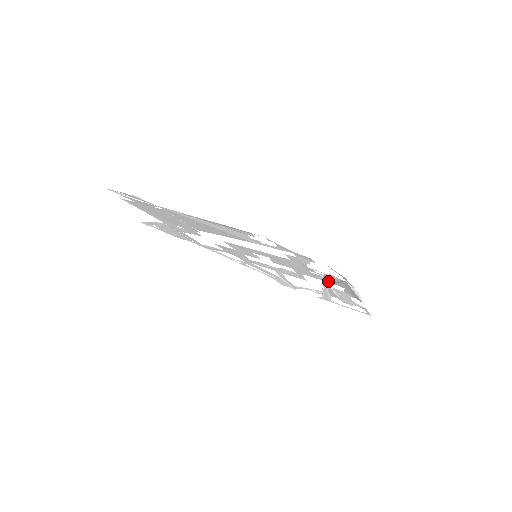
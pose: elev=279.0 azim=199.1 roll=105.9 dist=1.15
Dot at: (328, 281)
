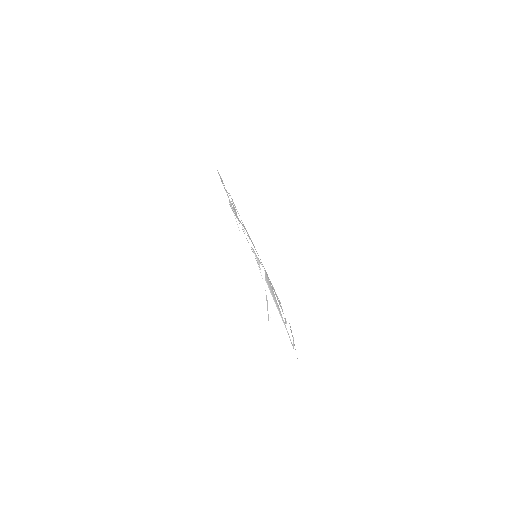
Dot at: occluded
